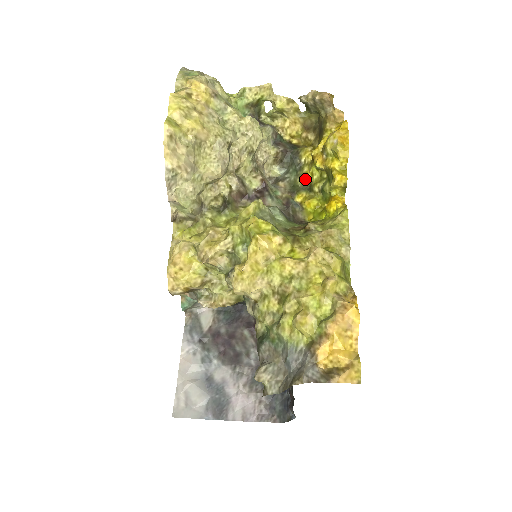
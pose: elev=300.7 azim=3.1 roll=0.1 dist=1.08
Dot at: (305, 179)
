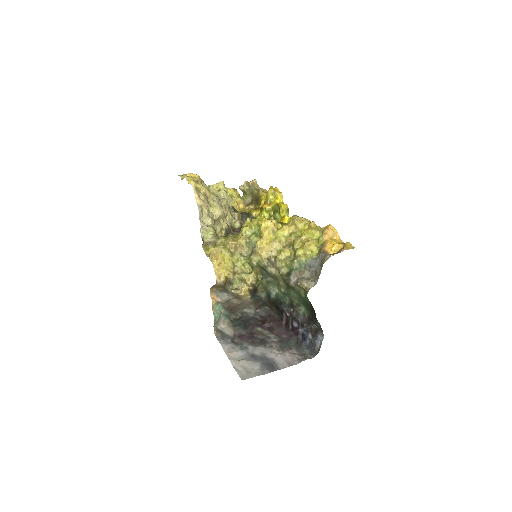
Dot at: occluded
